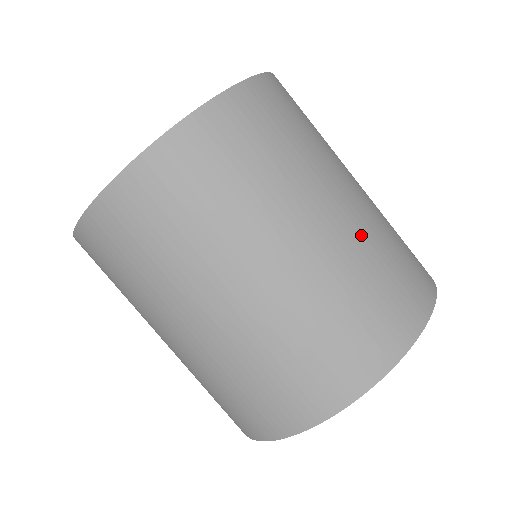
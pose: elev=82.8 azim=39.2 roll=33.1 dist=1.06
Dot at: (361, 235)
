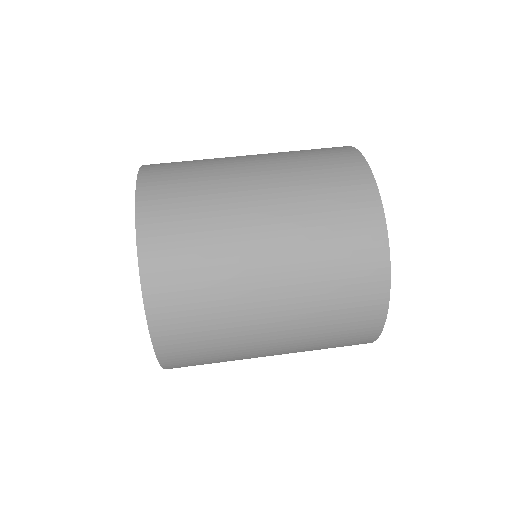
Dot at: (287, 188)
